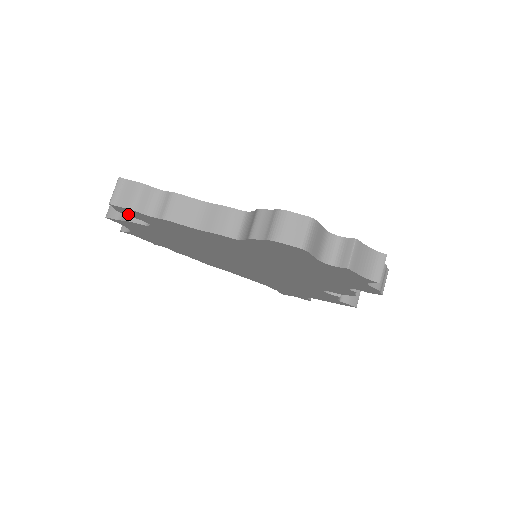
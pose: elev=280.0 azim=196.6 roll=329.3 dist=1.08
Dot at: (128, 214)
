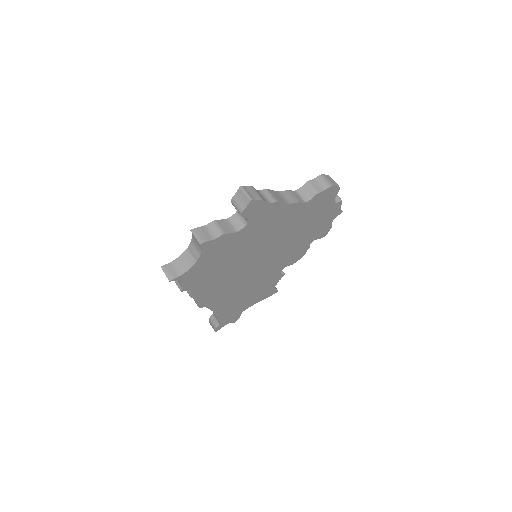
Dot at: (247, 213)
